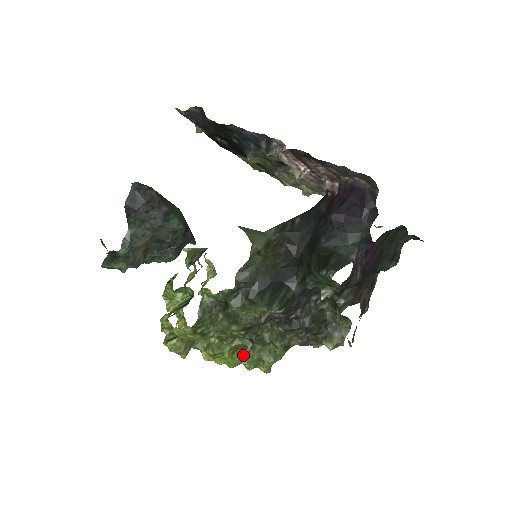
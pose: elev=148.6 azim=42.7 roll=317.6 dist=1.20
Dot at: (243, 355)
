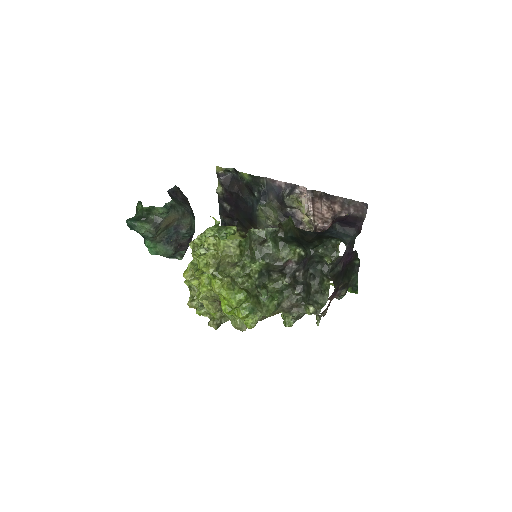
Dot at: (248, 296)
